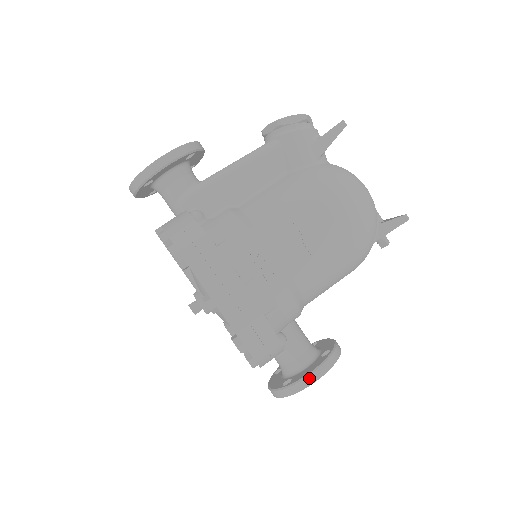
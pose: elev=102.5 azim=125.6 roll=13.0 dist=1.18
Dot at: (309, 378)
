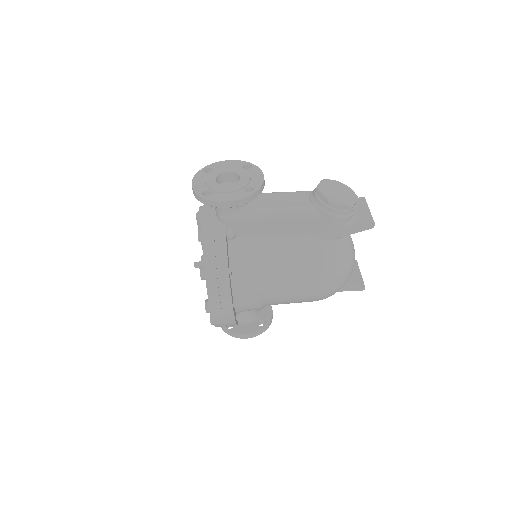
Dot at: (243, 336)
